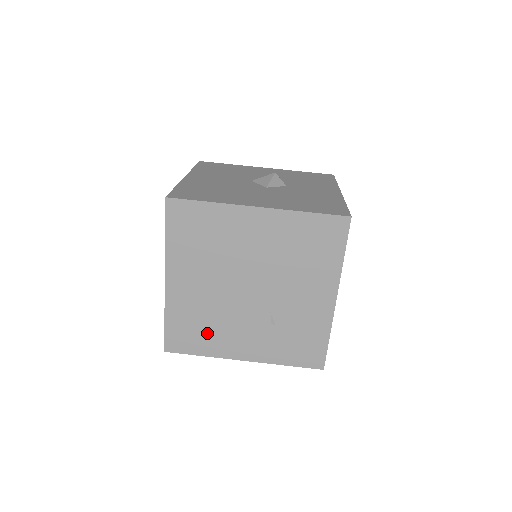
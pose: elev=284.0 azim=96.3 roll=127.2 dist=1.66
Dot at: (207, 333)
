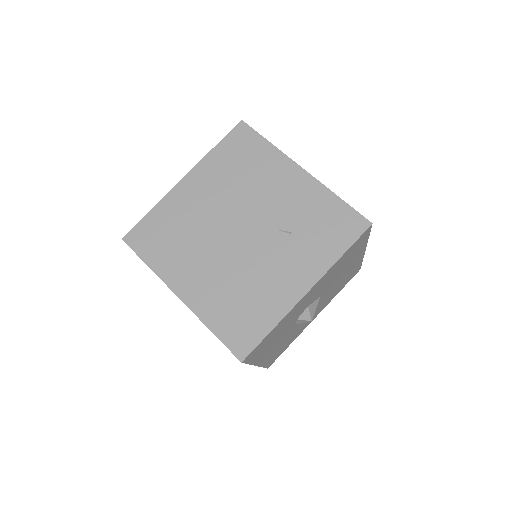
Dot at: (253, 303)
